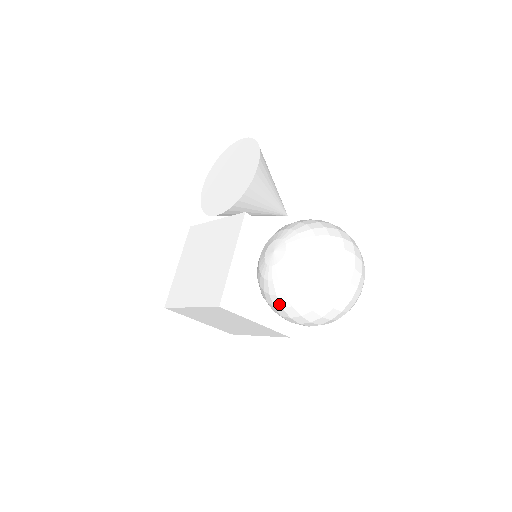
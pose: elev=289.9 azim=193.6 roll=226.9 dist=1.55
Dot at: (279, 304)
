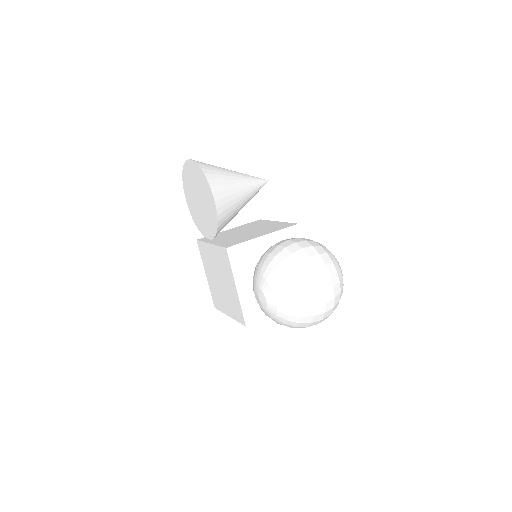
Dot at: occluded
